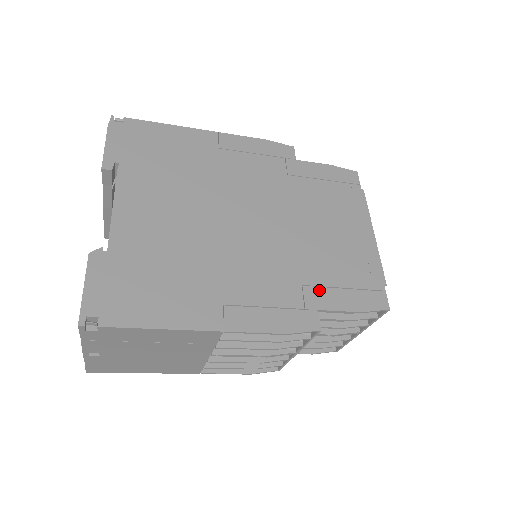
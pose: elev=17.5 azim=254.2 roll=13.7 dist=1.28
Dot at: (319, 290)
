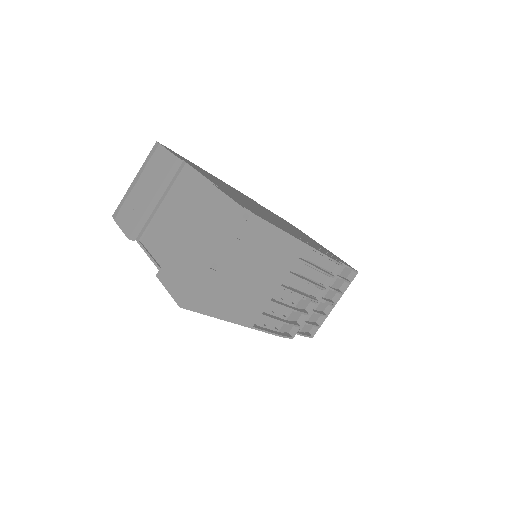
Dot at: (326, 252)
